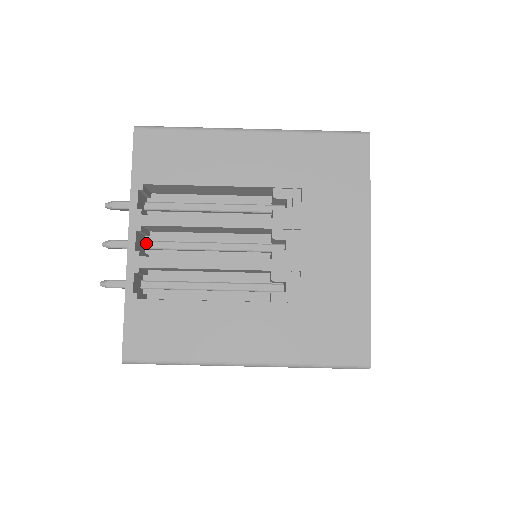
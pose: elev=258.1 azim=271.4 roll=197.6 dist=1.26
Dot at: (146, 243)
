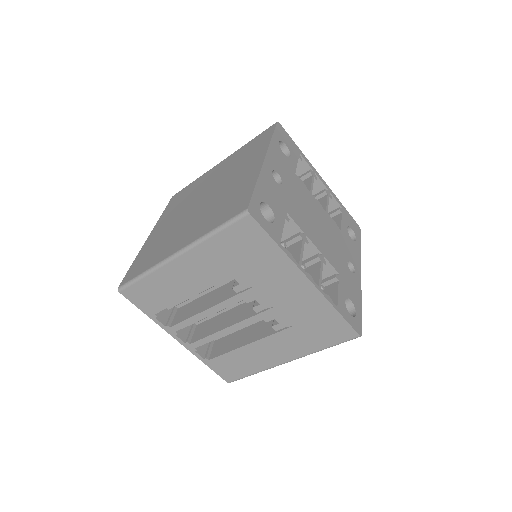
Dot at: occluded
